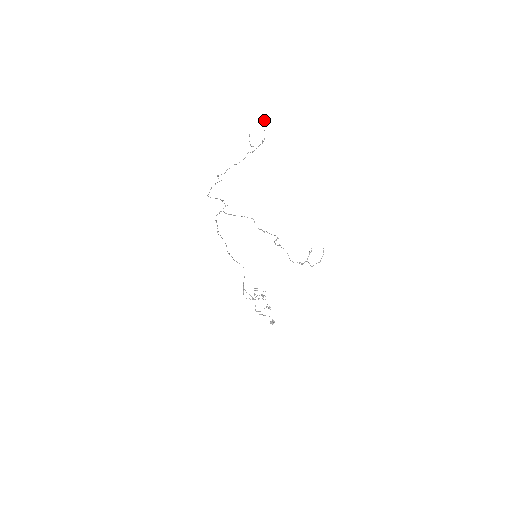
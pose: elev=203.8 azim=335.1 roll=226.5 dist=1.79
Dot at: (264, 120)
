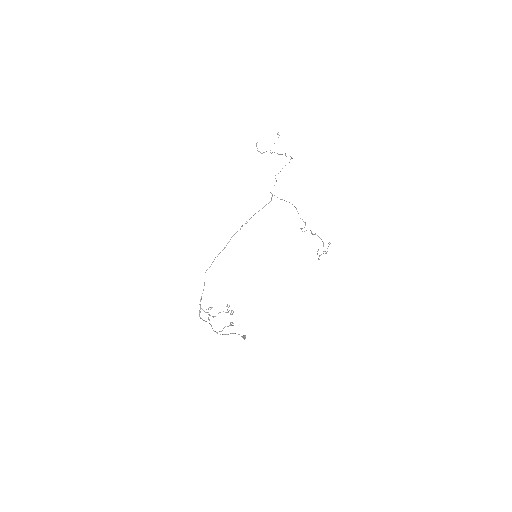
Dot at: occluded
